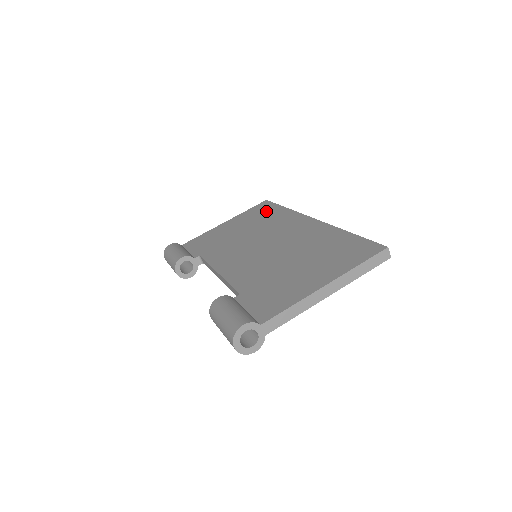
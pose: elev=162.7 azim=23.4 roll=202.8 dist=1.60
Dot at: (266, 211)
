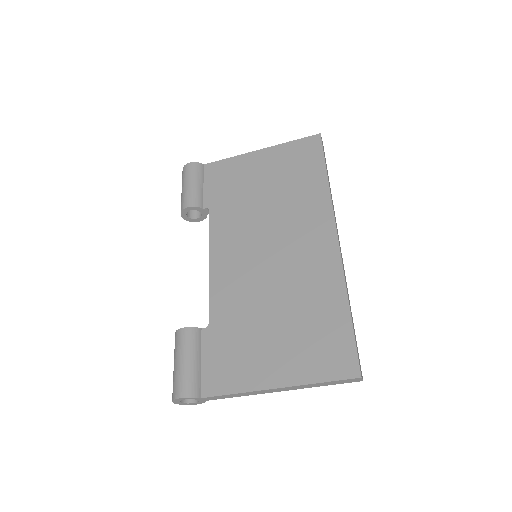
Dot at: (306, 166)
